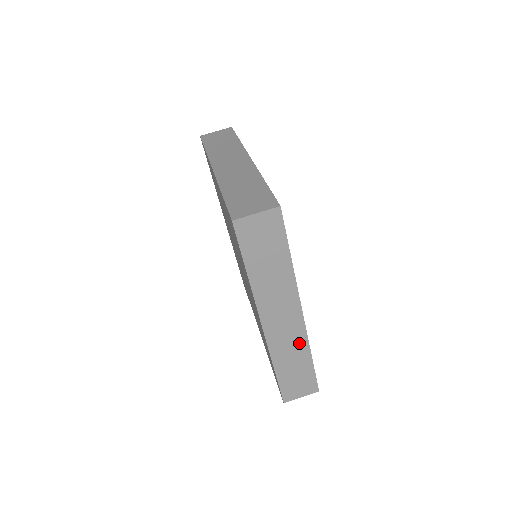
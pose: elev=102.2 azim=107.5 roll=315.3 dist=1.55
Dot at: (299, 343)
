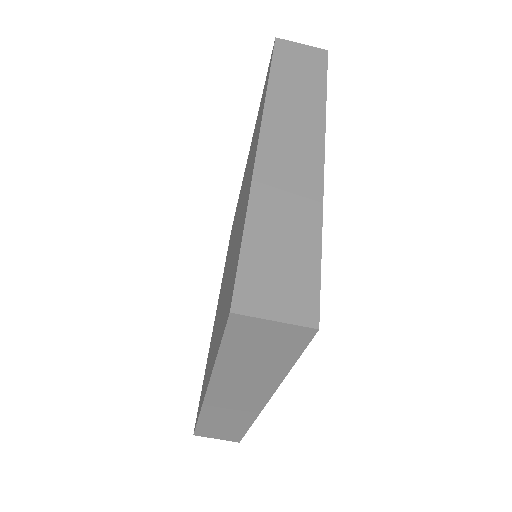
Dot at: (243, 416)
